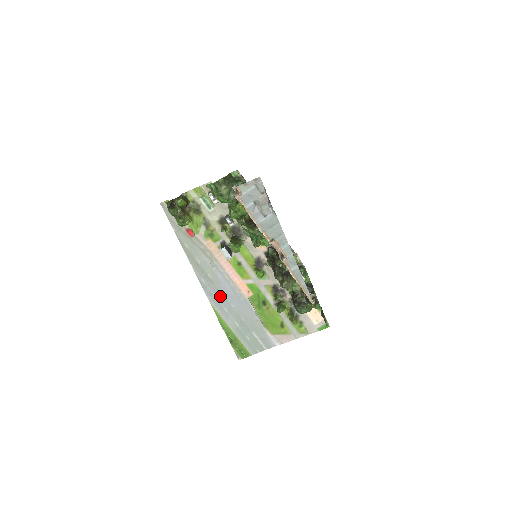
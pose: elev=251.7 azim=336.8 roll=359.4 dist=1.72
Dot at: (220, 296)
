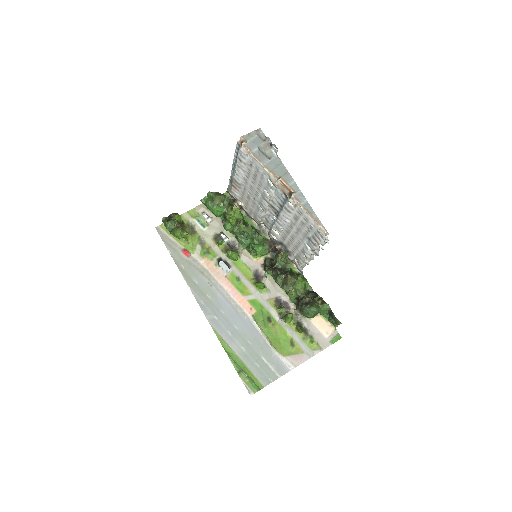
Dot at: (222, 318)
